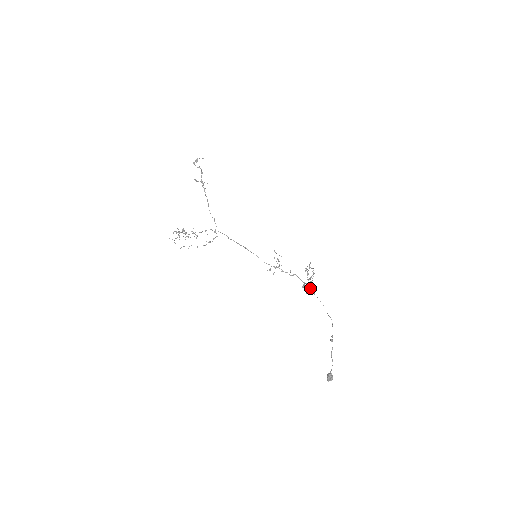
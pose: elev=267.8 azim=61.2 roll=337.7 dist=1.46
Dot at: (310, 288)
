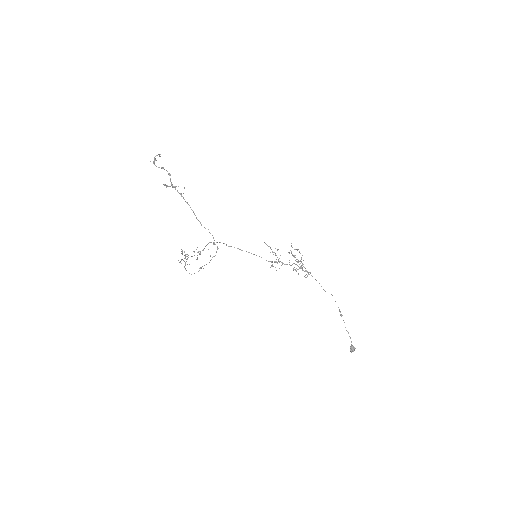
Dot at: (307, 272)
